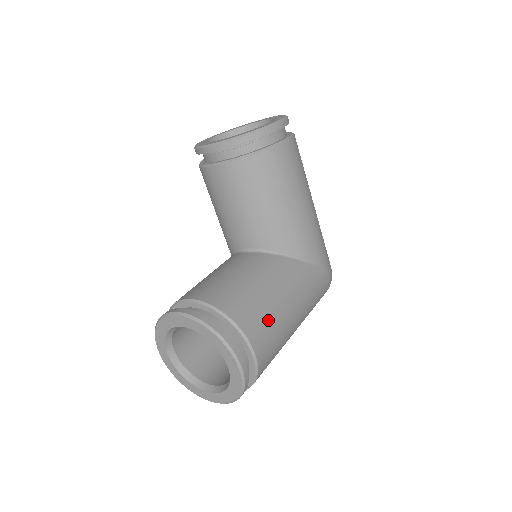
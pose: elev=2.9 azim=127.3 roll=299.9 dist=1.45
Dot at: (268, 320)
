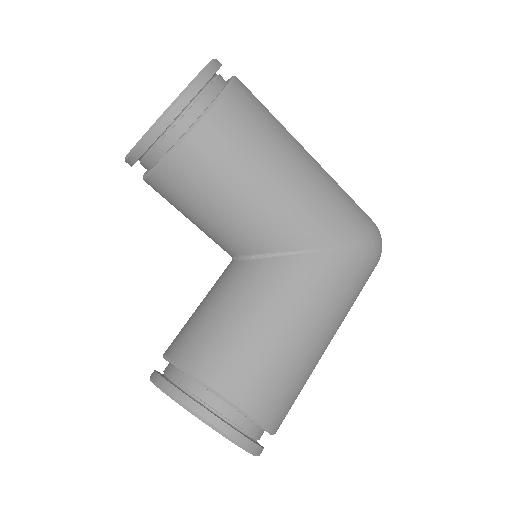
Dot at: (260, 363)
